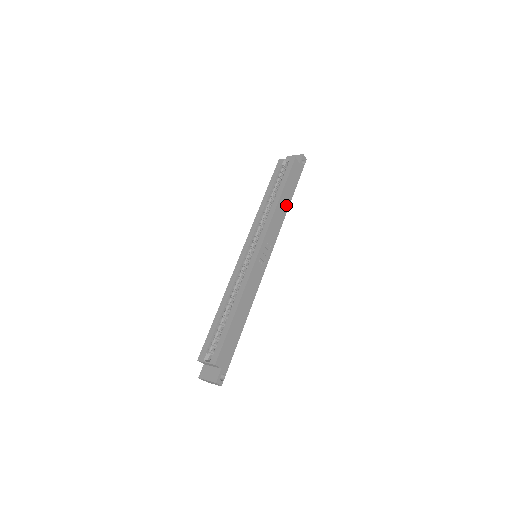
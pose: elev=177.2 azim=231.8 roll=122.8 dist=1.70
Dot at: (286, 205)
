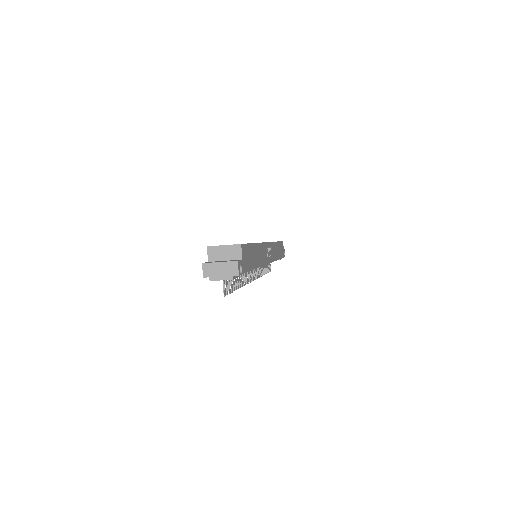
Dot at: (278, 255)
